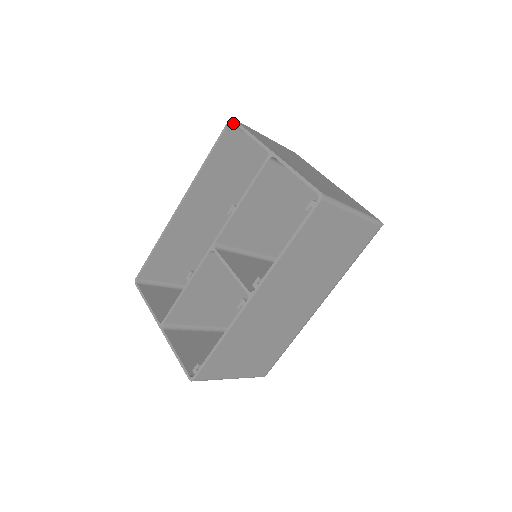
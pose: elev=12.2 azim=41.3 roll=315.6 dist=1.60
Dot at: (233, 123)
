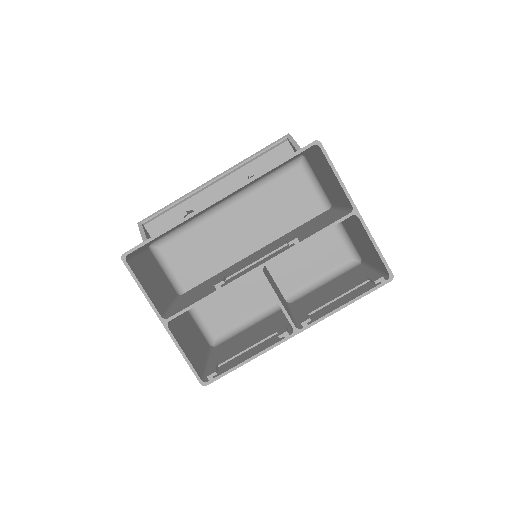
Dot at: (317, 145)
